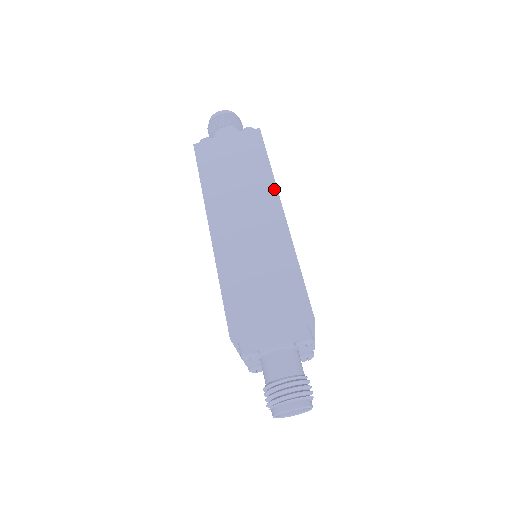
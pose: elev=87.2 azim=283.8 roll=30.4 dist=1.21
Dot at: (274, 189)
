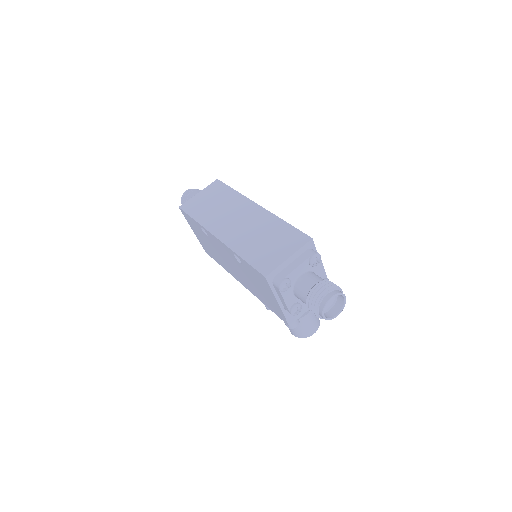
Dot at: (245, 199)
